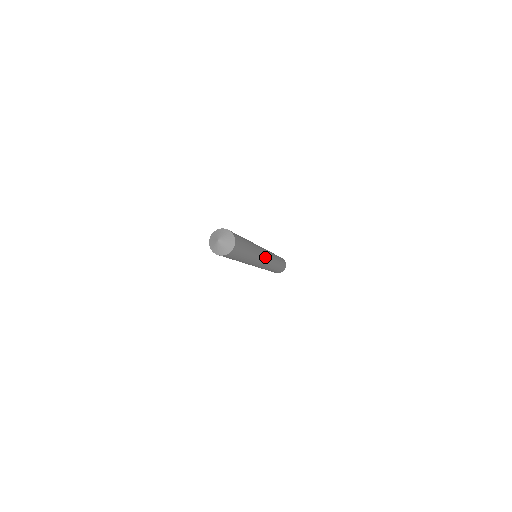
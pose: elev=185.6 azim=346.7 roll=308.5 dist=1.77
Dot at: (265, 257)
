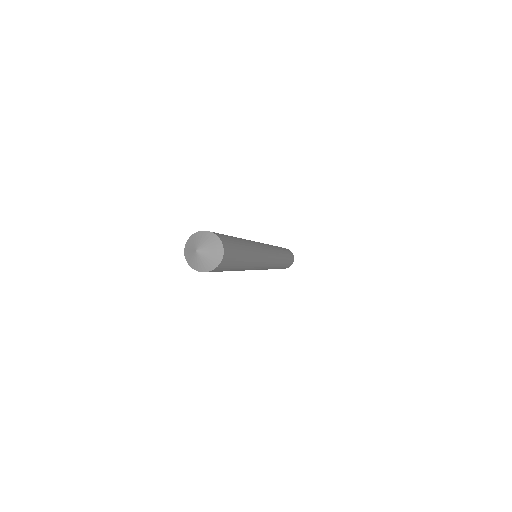
Dot at: (268, 258)
